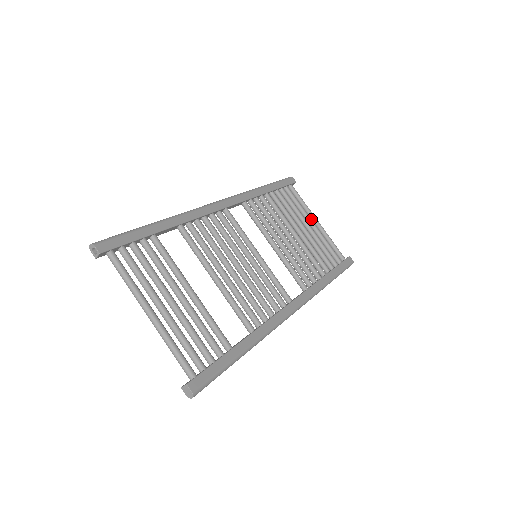
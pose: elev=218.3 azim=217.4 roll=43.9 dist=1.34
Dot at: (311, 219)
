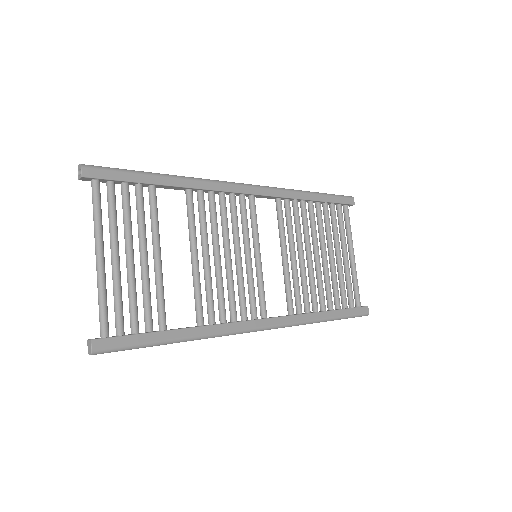
Dot at: (348, 249)
